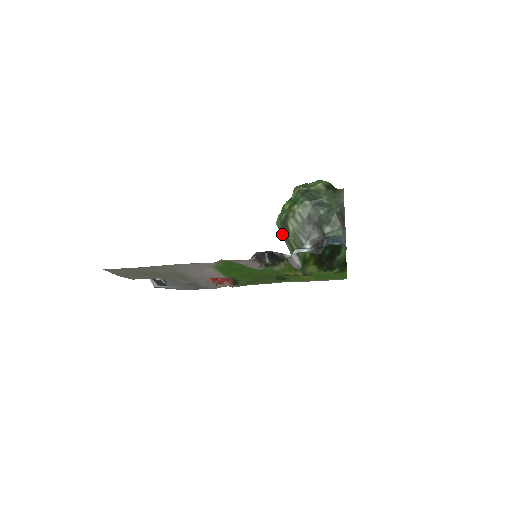
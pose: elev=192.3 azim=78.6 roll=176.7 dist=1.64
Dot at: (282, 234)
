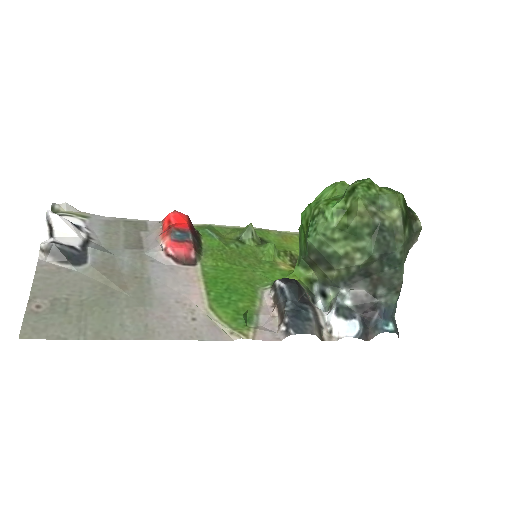
Dot at: (310, 253)
